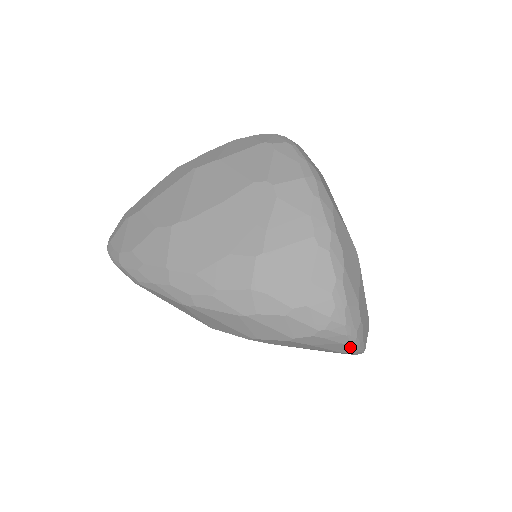
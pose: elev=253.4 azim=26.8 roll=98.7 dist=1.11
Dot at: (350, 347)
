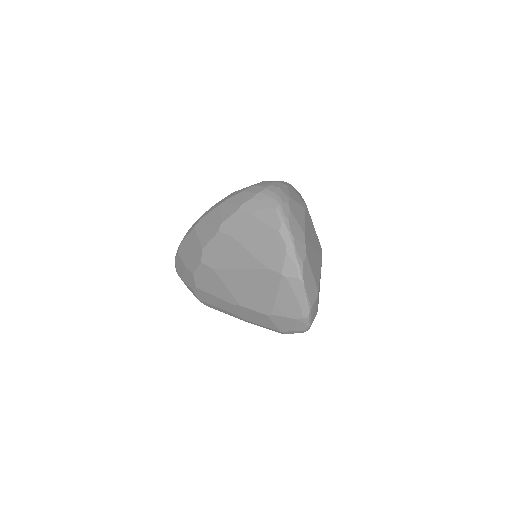
Dot at: (276, 215)
